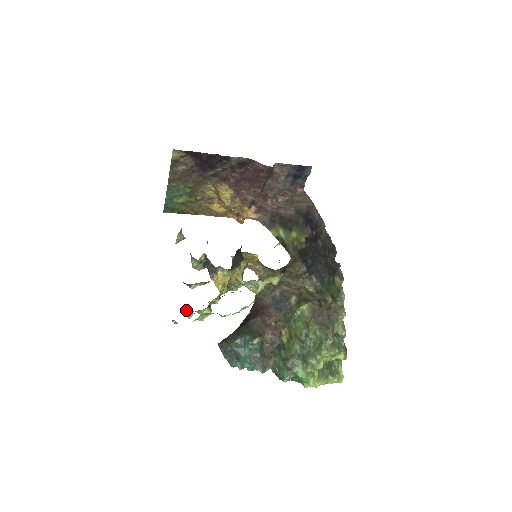
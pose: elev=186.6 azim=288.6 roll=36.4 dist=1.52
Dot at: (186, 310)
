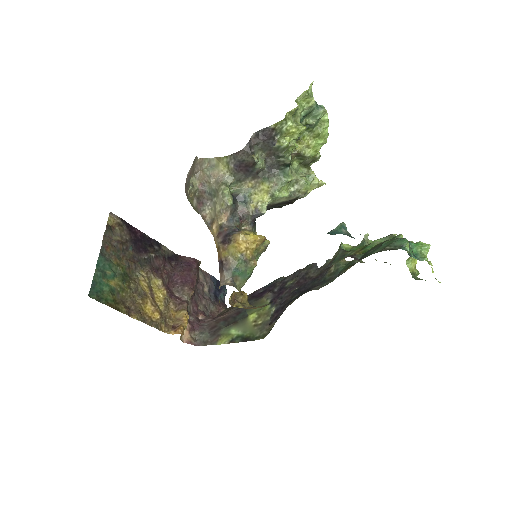
Dot at: (285, 117)
